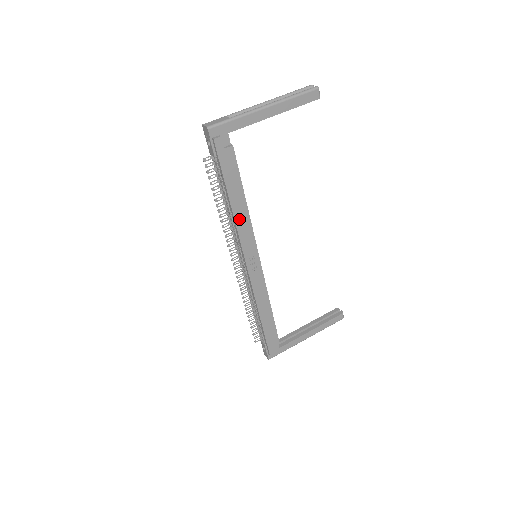
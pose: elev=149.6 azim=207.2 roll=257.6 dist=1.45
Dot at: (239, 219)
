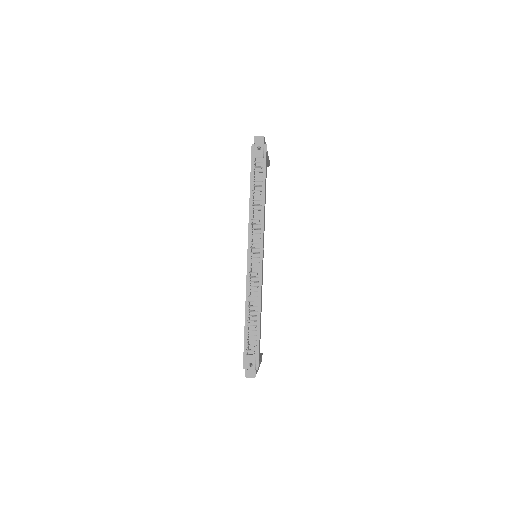
Dot at: (264, 211)
